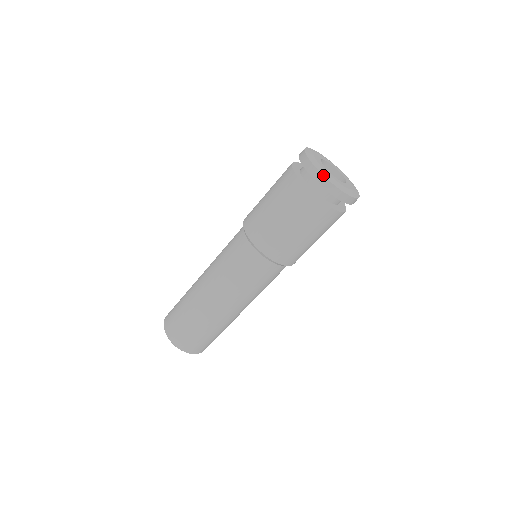
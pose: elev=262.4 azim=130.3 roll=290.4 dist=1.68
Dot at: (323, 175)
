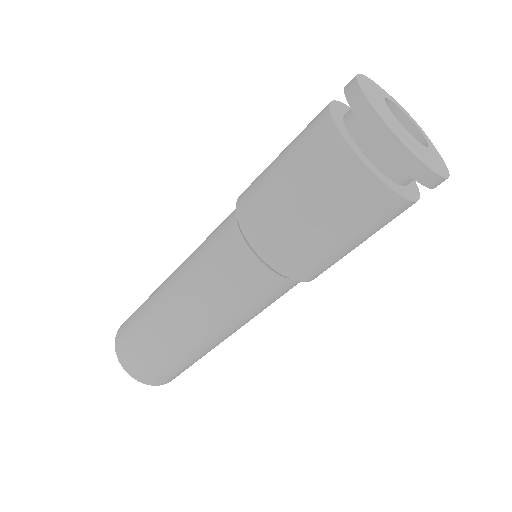
Dot at: (389, 128)
